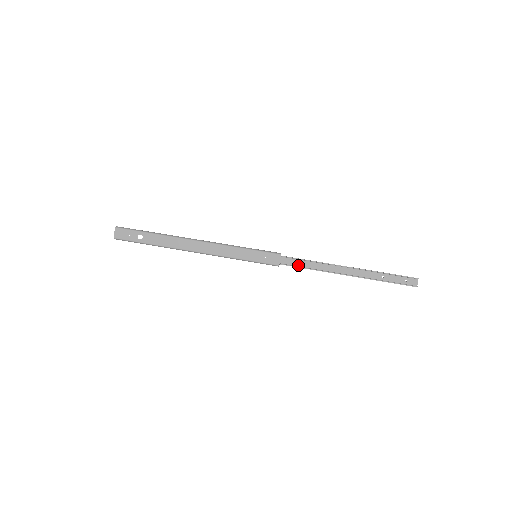
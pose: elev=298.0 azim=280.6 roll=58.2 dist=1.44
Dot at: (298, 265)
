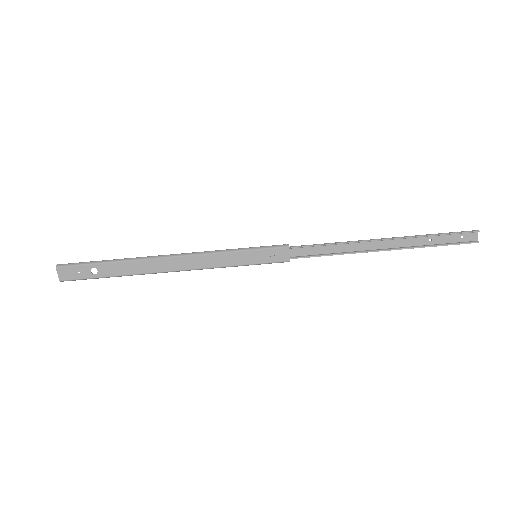
Dot at: (315, 253)
